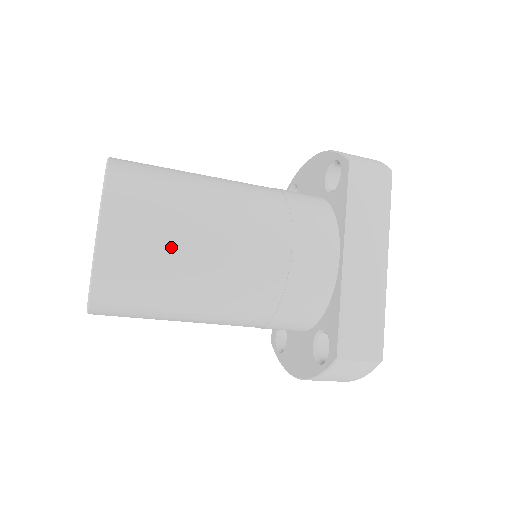
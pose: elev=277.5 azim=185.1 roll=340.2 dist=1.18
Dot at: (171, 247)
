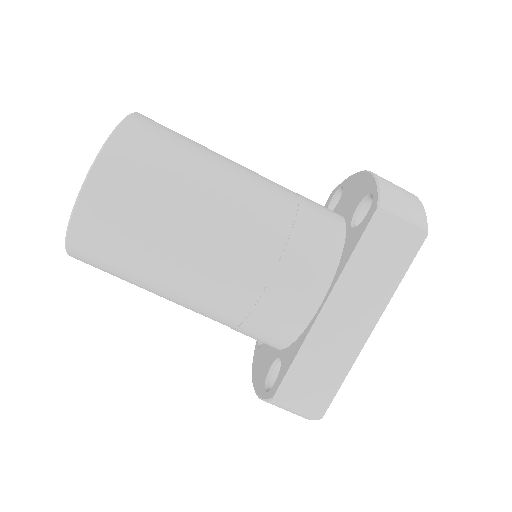
Dot at: (144, 236)
